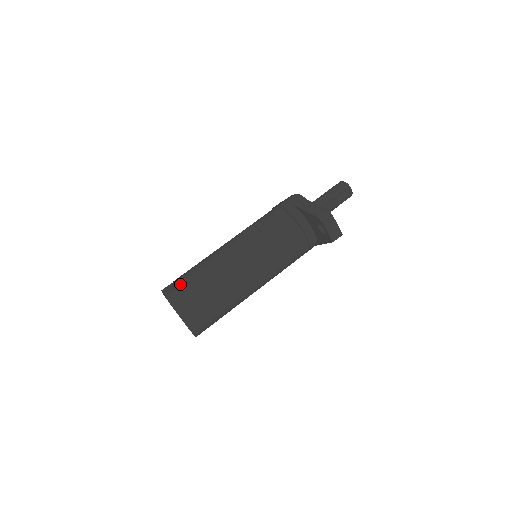
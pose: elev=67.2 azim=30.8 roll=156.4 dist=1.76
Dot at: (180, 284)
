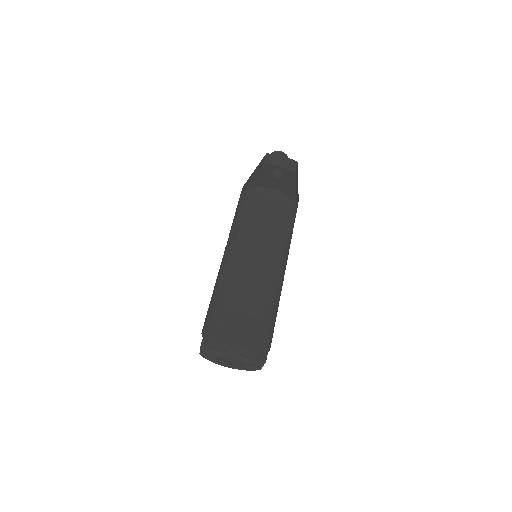
Dot at: (206, 324)
